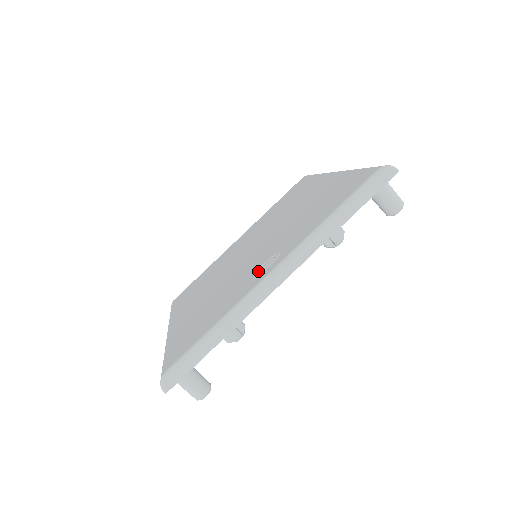
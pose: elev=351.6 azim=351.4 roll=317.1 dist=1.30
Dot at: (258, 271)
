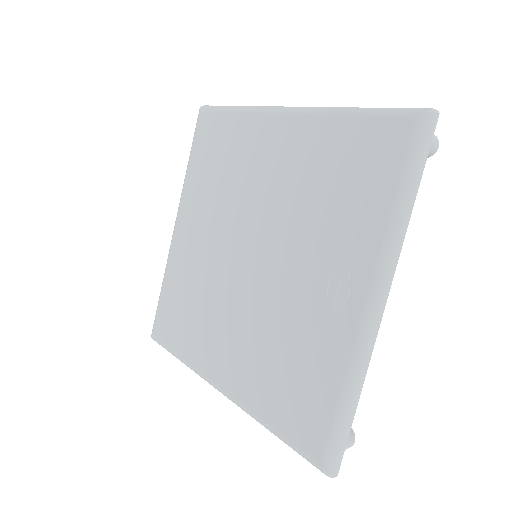
Dot at: (332, 300)
